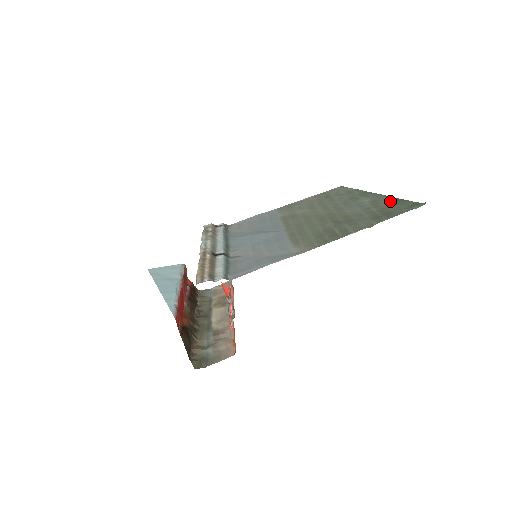
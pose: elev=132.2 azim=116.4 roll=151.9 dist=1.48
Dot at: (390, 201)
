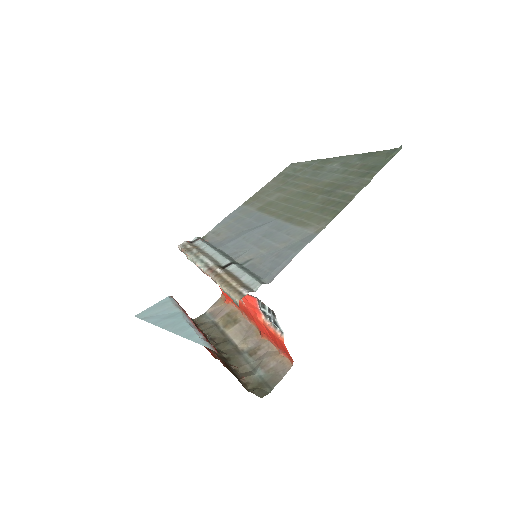
Dot at: (361, 157)
